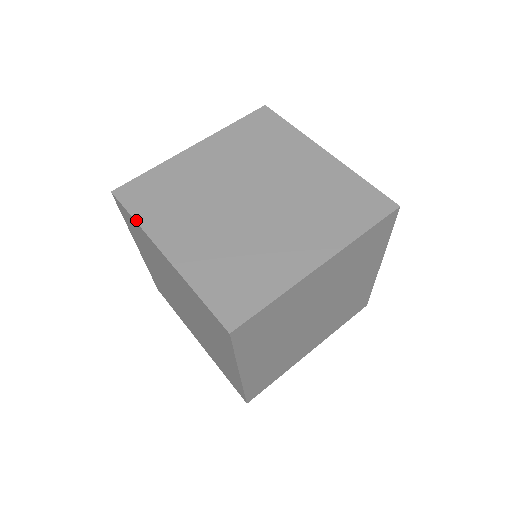
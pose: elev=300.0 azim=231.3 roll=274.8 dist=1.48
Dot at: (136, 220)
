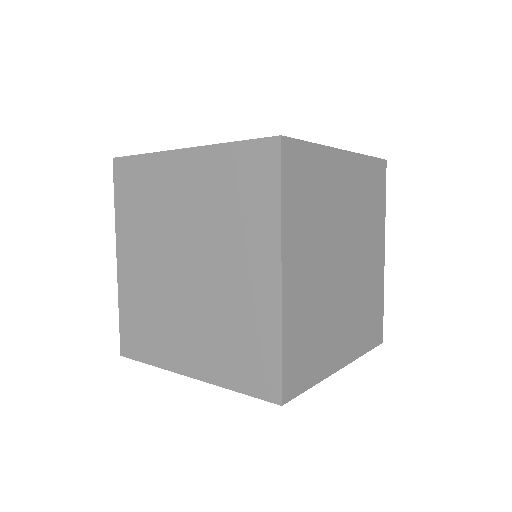
Dot at: occluded
